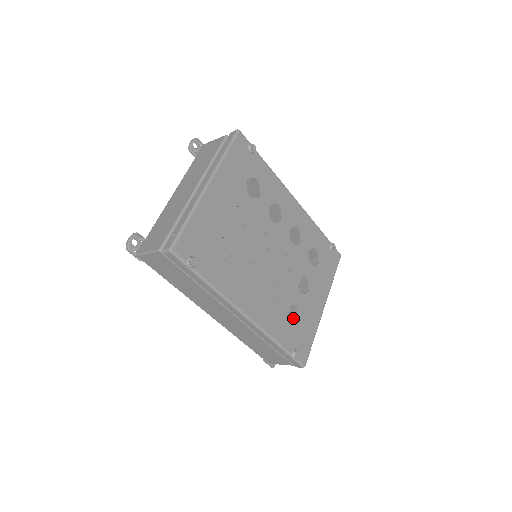
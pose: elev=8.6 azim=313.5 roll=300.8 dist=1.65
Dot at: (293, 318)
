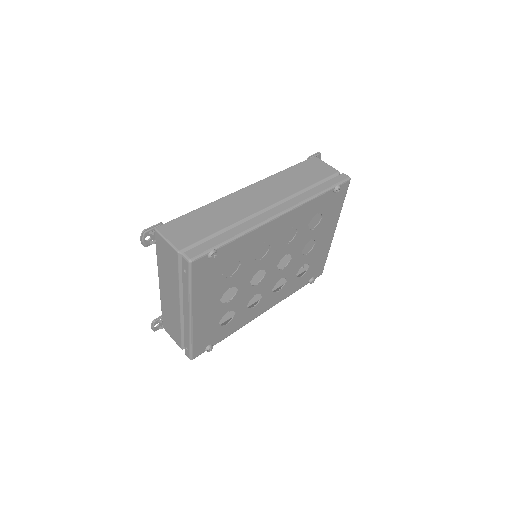
Dot at: occluded
